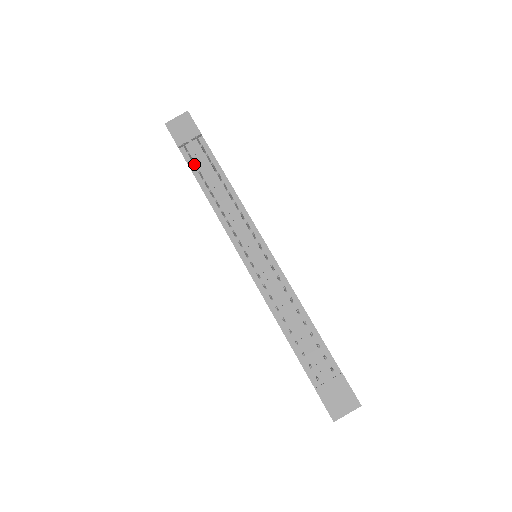
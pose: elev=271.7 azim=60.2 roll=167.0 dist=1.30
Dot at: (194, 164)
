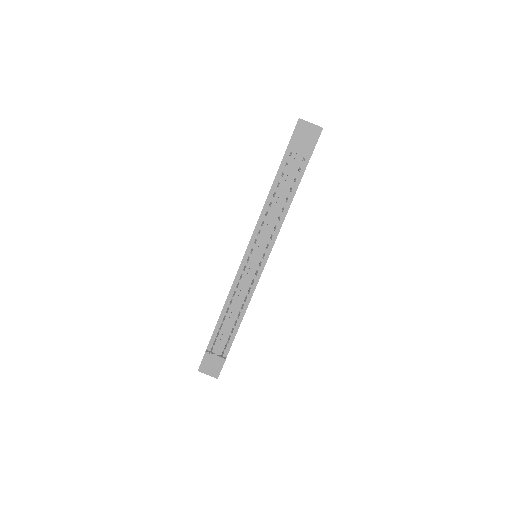
Dot at: (282, 176)
